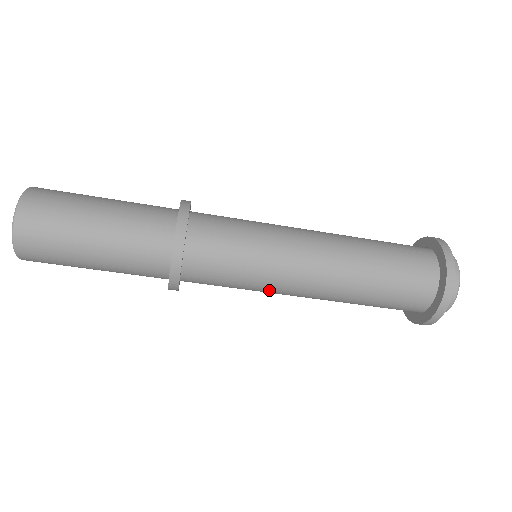
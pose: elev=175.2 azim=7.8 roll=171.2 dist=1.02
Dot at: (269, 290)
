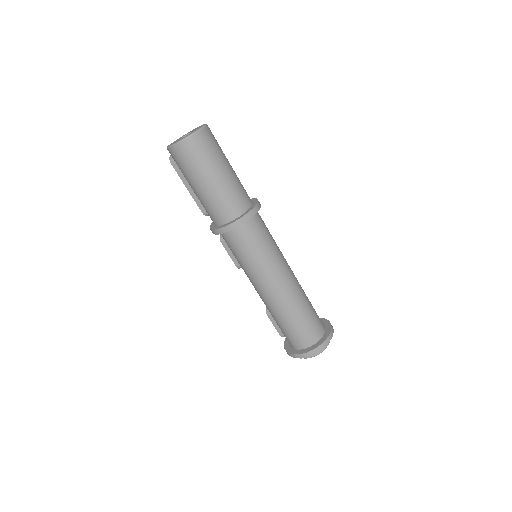
Dot at: (266, 269)
